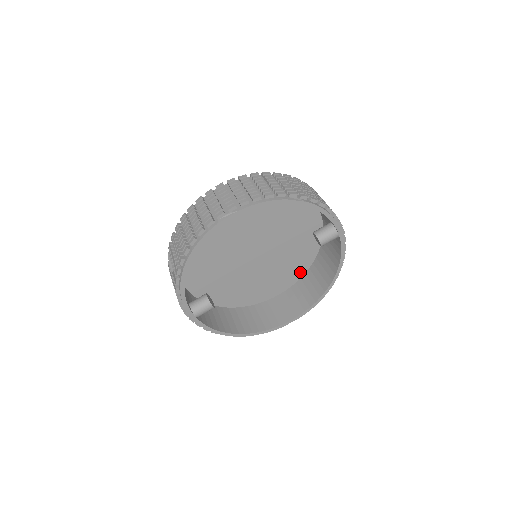
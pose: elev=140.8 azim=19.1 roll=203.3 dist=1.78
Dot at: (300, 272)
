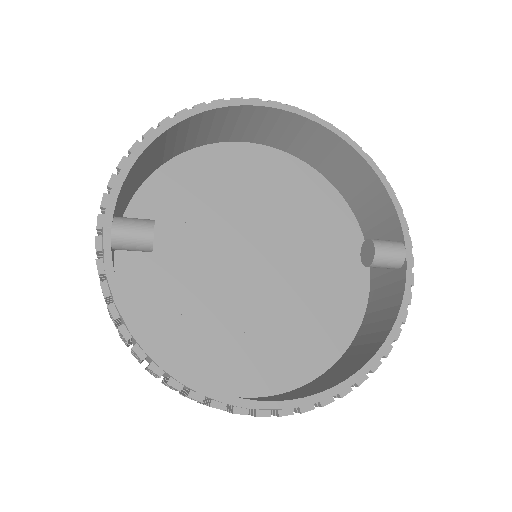
Dot at: (306, 370)
